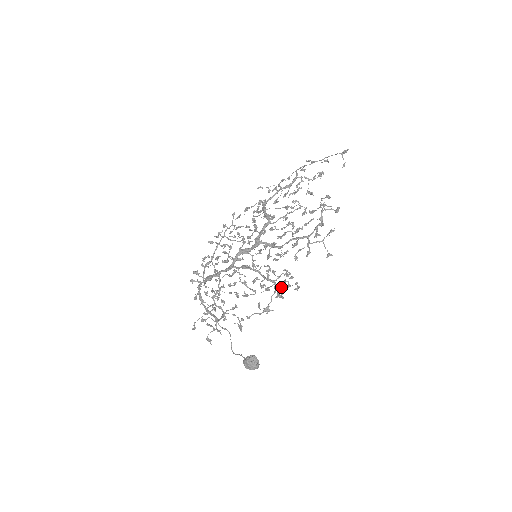
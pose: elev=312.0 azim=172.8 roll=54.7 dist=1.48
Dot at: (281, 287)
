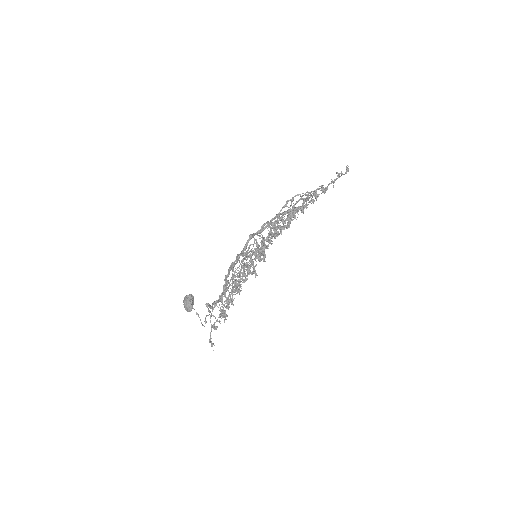
Dot at: (247, 255)
